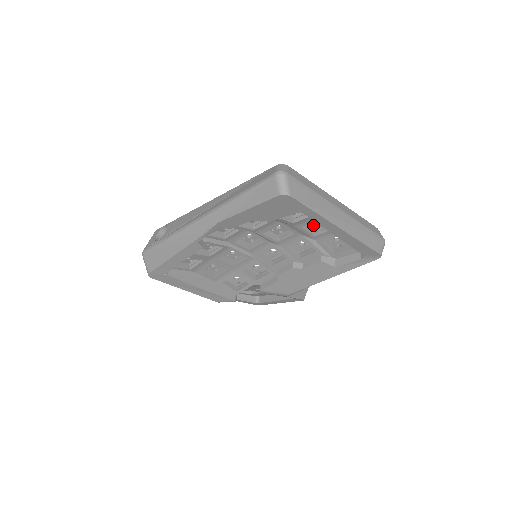
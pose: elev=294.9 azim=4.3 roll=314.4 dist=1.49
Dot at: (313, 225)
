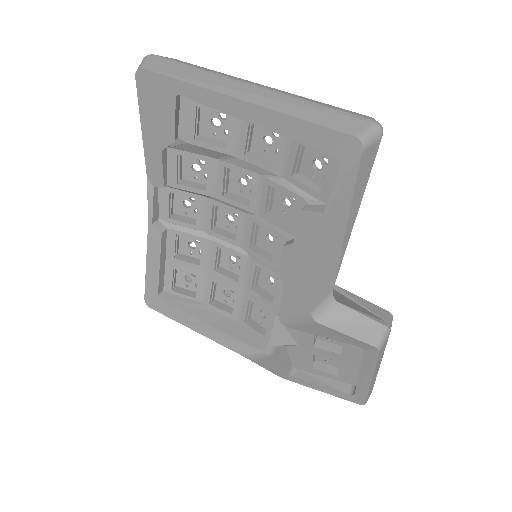
Dot at: (271, 154)
